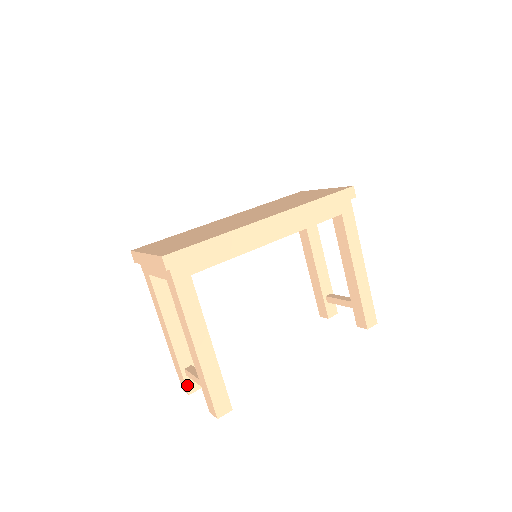
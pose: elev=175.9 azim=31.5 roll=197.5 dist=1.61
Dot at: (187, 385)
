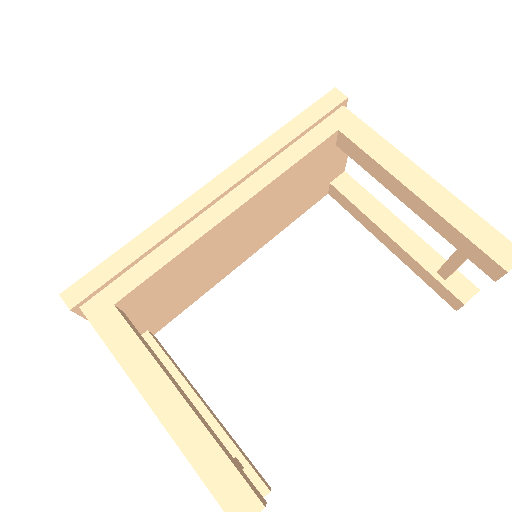
Dot at: occluded
